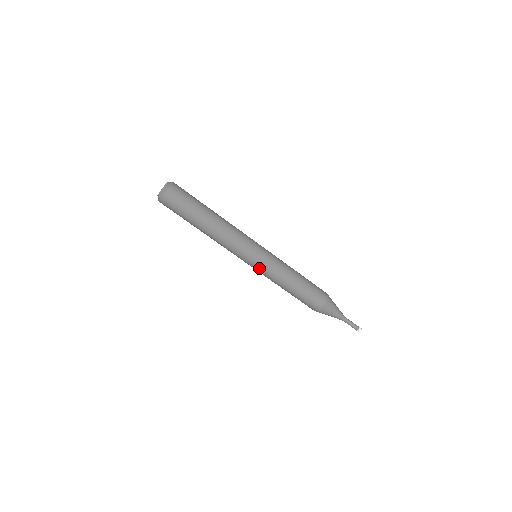
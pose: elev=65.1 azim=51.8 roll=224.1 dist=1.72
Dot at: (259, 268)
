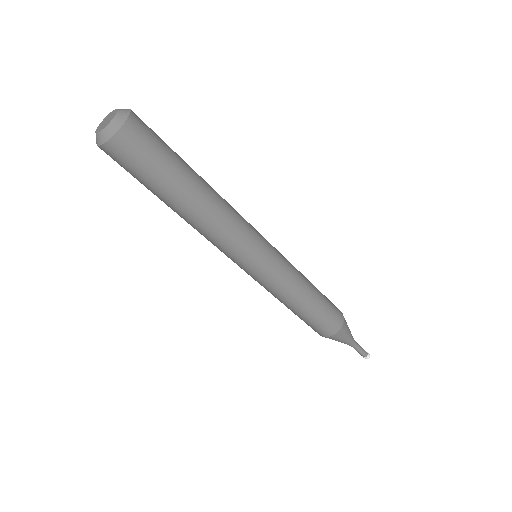
Dot at: (252, 277)
